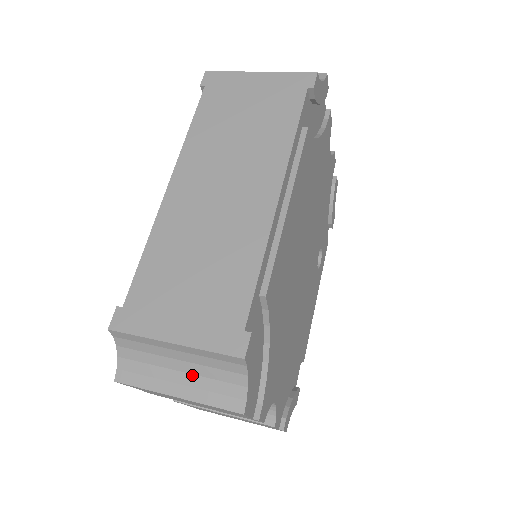
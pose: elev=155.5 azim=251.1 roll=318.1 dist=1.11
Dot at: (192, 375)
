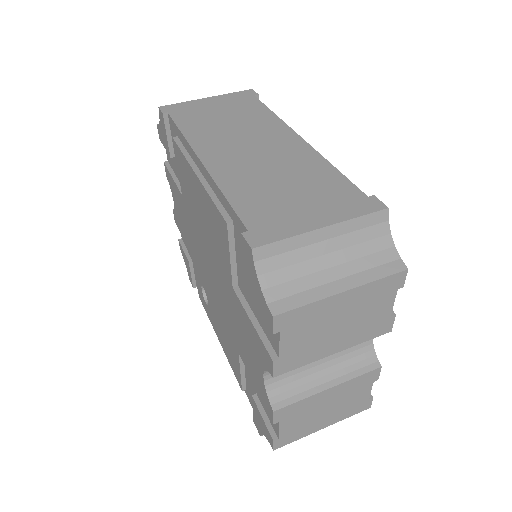
Dot at: (345, 264)
